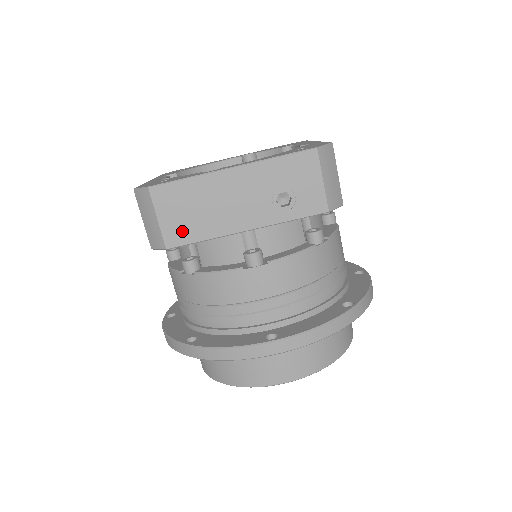
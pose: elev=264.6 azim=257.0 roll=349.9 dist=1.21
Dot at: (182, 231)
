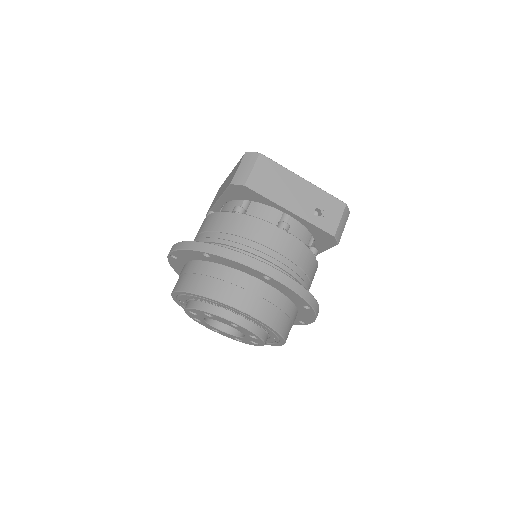
Dot at: (260, 184)
